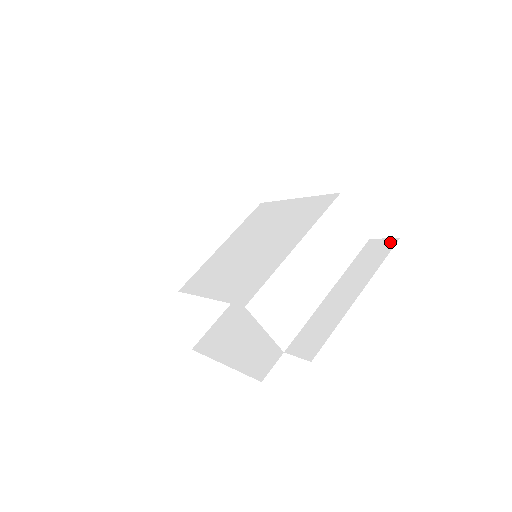
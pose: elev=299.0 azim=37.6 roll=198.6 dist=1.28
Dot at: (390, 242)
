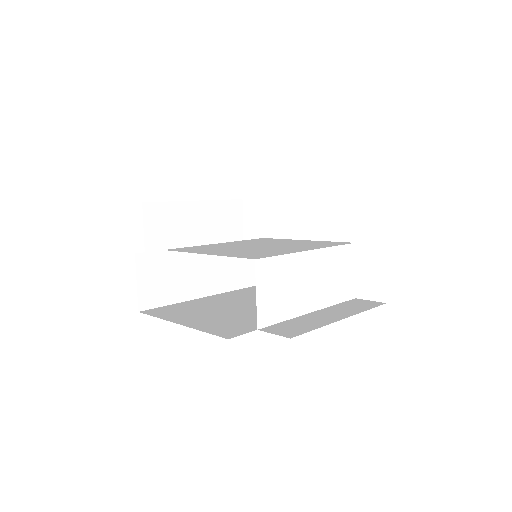
Dot at: (377, 303)
